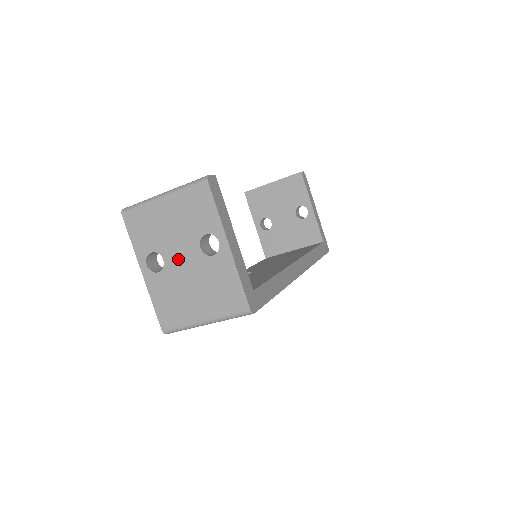
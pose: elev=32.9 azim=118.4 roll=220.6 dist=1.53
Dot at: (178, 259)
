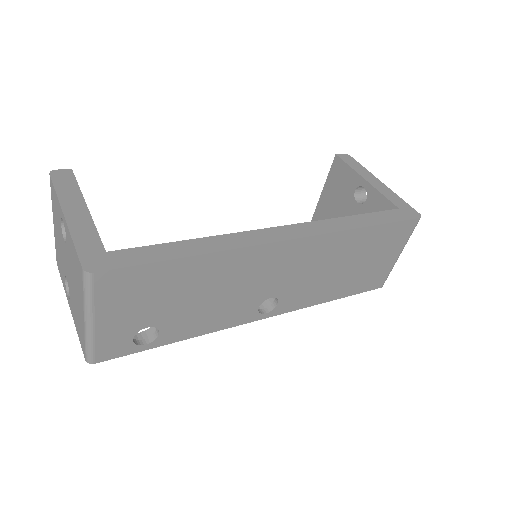
Dot at: (67, 268)
